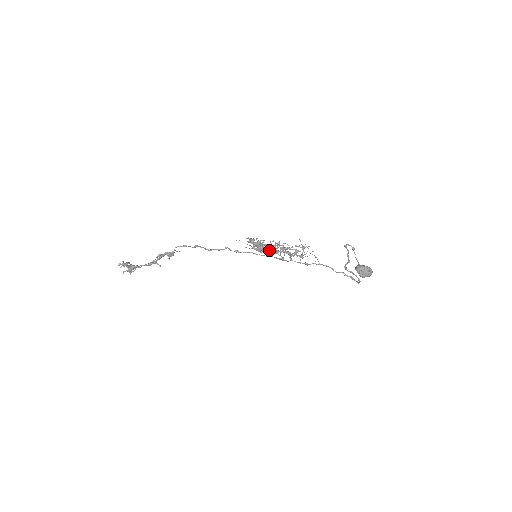
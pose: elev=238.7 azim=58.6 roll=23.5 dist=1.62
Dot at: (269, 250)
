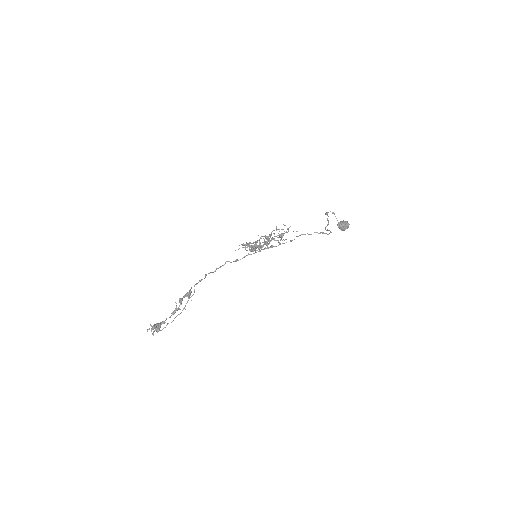
Dot at: (267, 246)
